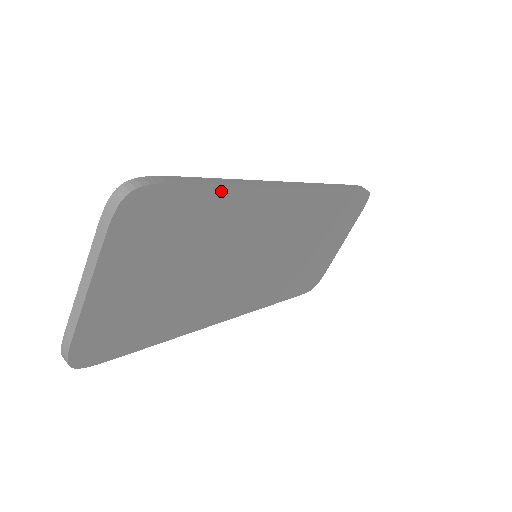
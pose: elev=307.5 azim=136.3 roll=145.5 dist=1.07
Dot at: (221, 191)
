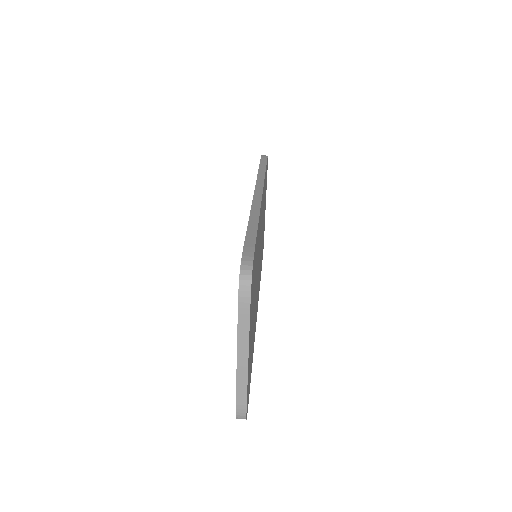
Dot at: occluded
